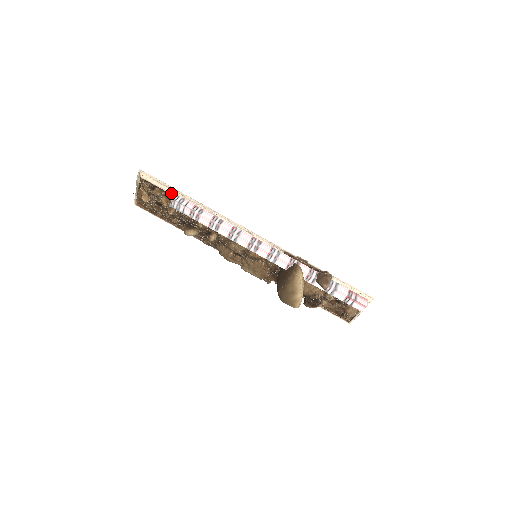
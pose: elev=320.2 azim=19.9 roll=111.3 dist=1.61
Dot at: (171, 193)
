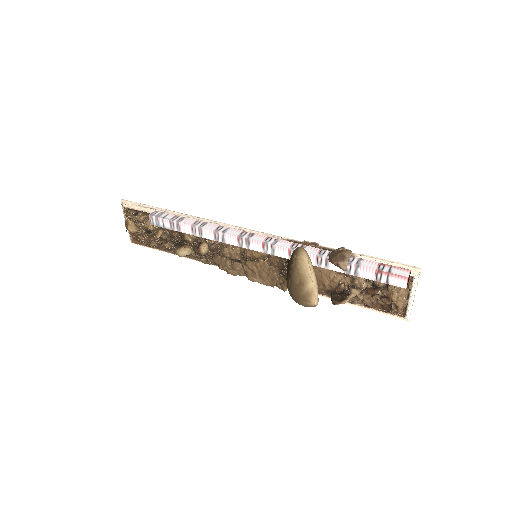
Dot at: occluded
